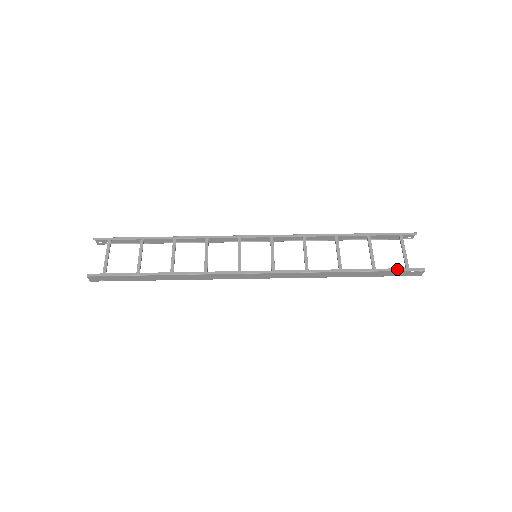
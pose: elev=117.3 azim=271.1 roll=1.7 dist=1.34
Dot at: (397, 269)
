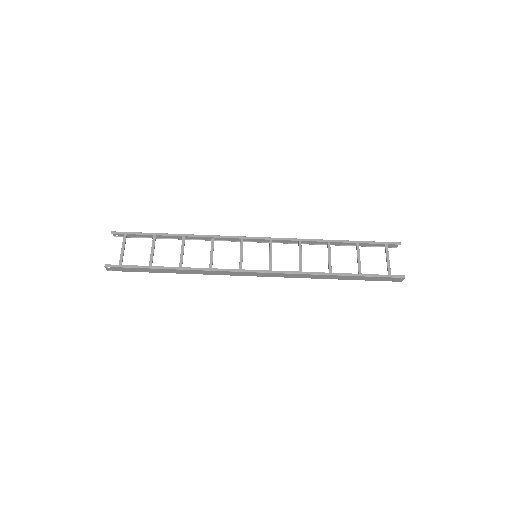
Dot at: (380, 275)
